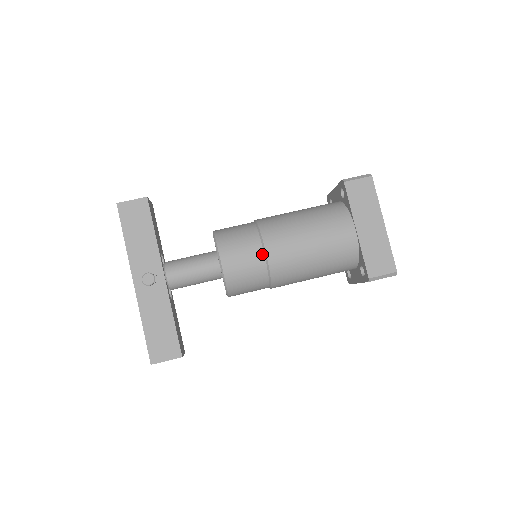
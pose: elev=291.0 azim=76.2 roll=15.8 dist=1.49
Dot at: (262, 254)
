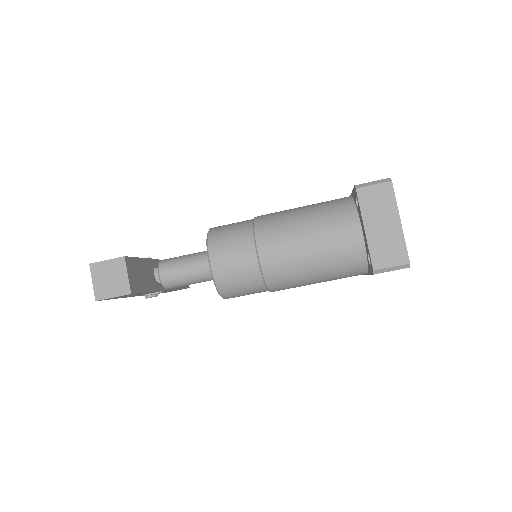
Dot at: occluded
